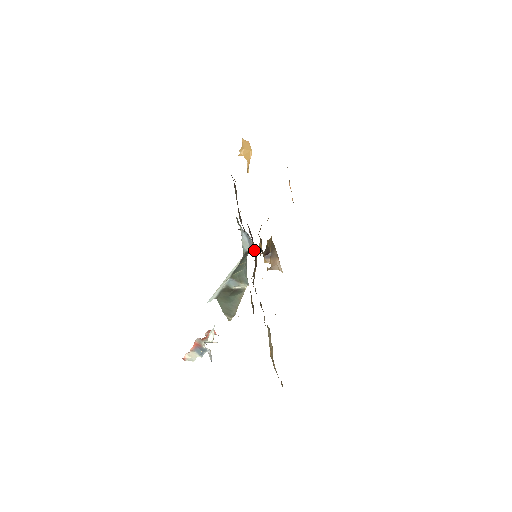
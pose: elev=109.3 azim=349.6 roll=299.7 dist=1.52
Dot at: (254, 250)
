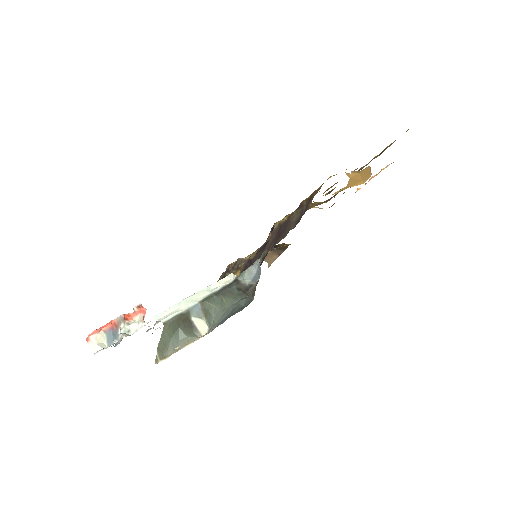
Dot at: occluded
